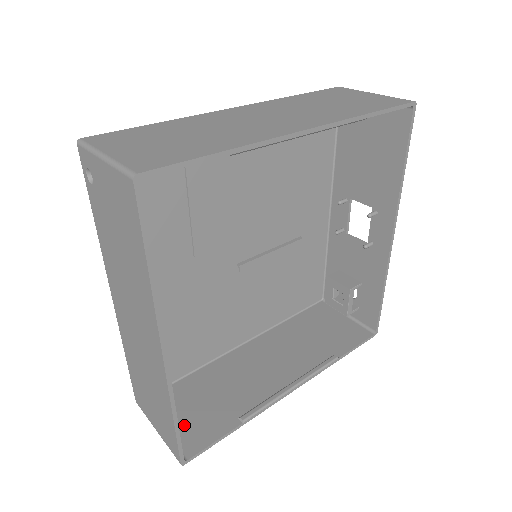
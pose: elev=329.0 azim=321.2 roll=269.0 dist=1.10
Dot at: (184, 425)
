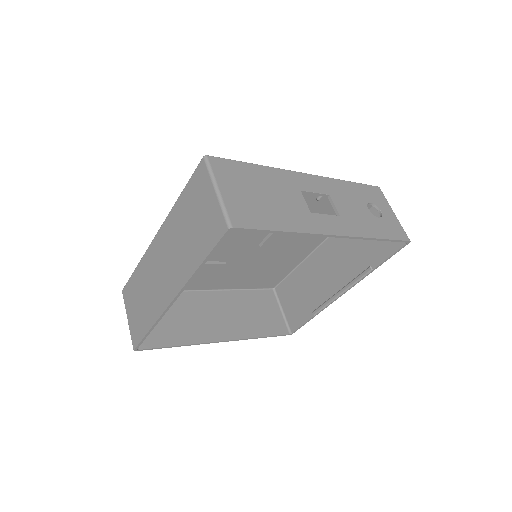
Dot at: (290, 311)
